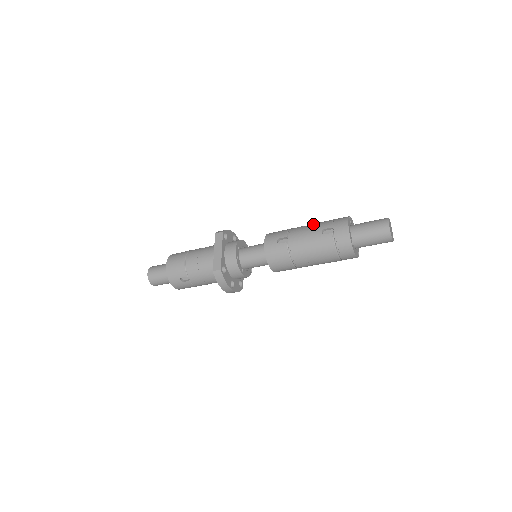
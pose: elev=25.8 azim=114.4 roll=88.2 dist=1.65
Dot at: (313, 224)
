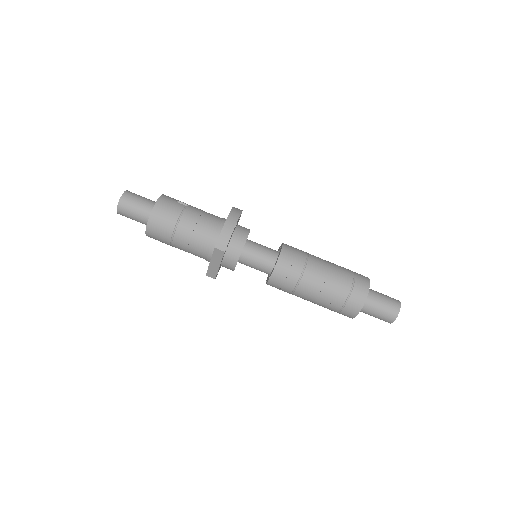
Dot at: occluded
